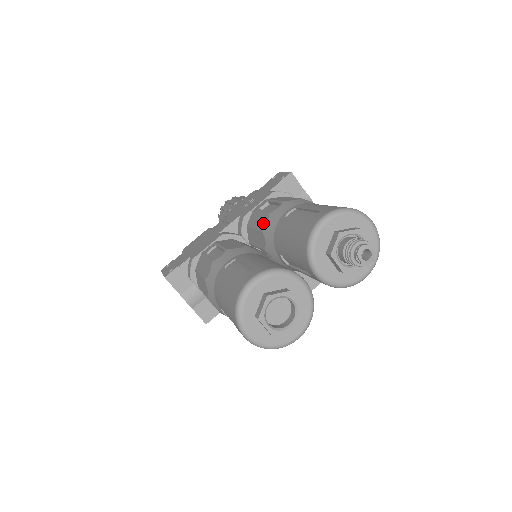
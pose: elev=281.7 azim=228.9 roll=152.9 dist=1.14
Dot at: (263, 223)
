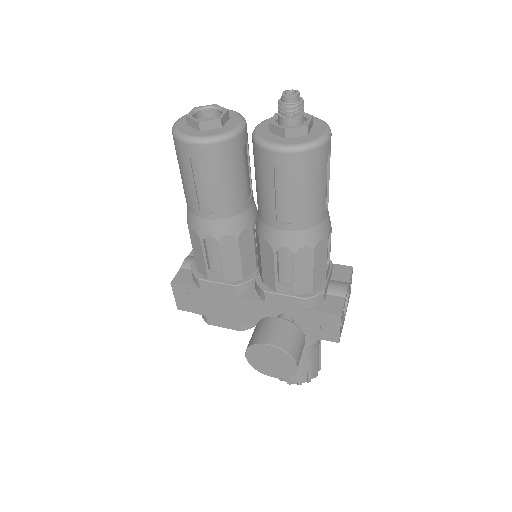
Dot at: occluded
